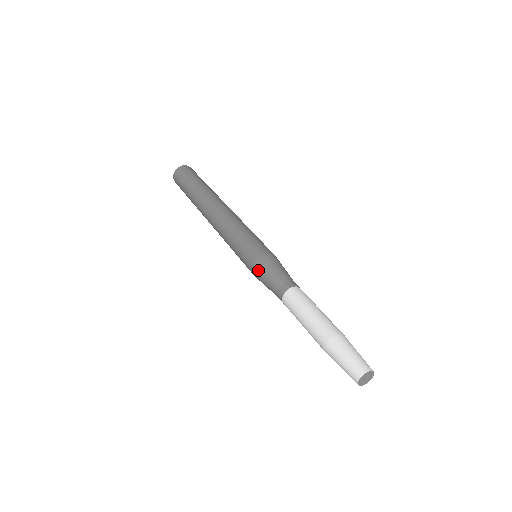
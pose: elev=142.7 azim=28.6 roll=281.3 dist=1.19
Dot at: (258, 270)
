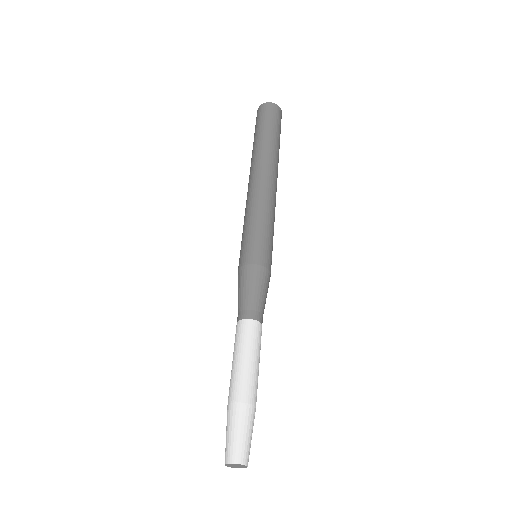
Dot at: occluded
